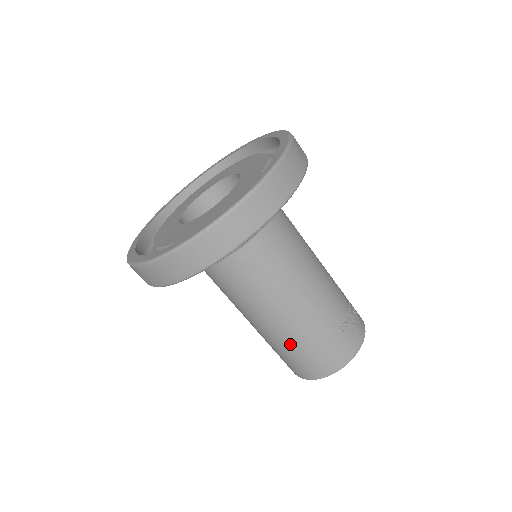
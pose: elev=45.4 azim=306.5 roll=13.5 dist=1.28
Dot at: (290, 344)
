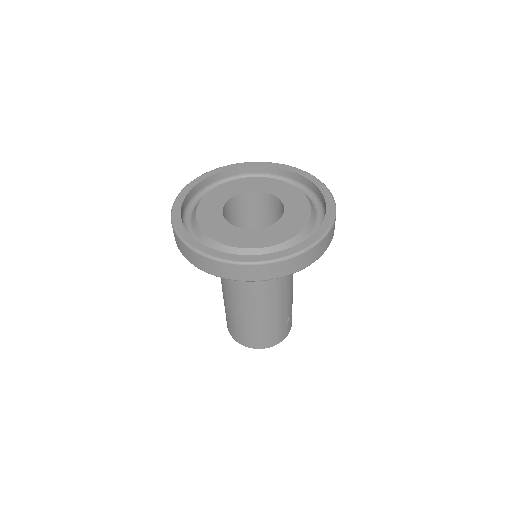
Dot at: (252, 324)
